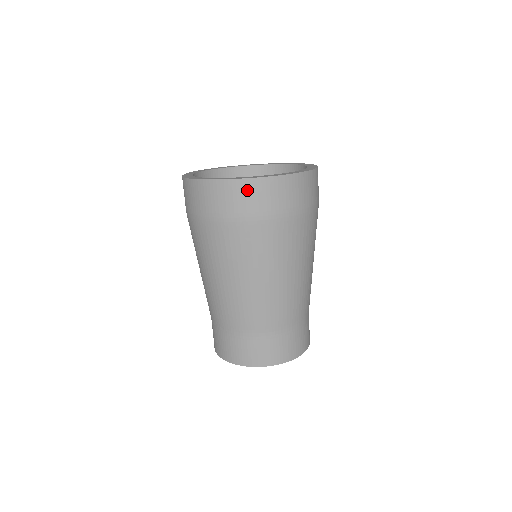
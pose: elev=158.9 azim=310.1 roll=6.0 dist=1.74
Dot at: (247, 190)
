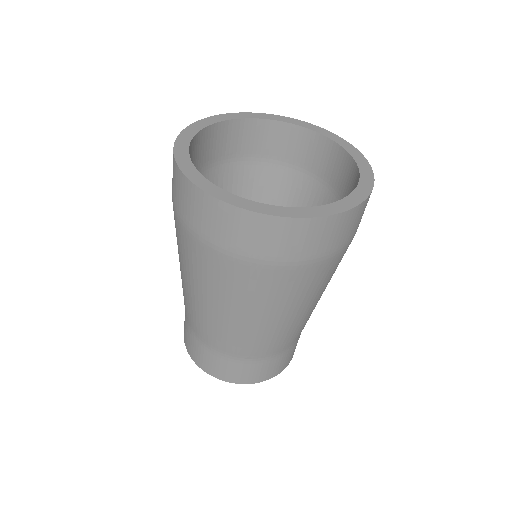
Dot at: (355, 217)
